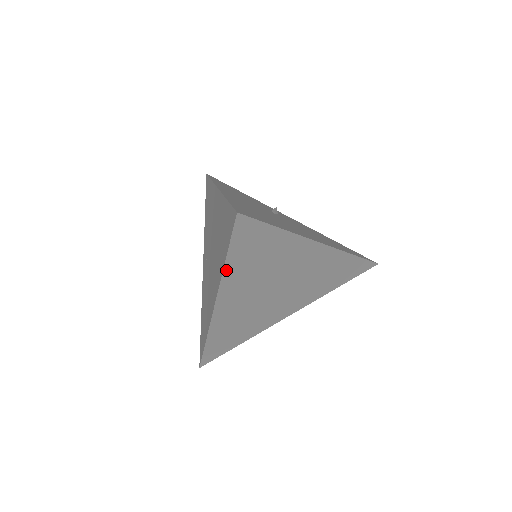
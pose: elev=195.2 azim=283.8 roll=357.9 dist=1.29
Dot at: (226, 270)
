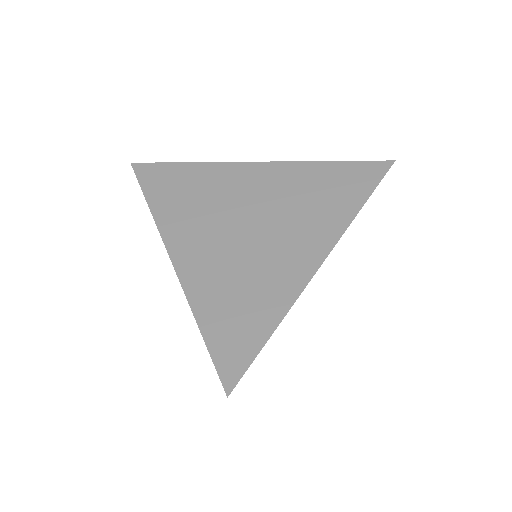
Dot at: (156, 214)
